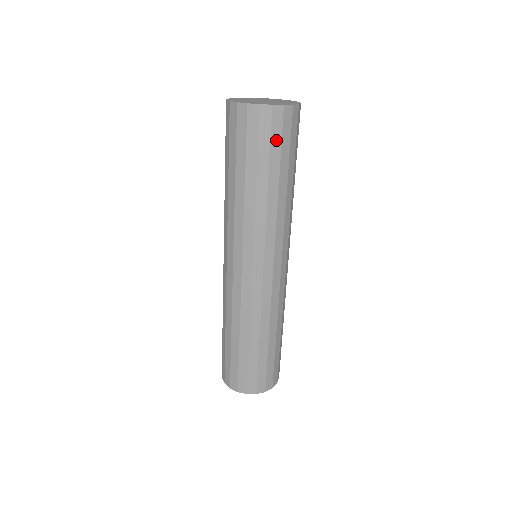
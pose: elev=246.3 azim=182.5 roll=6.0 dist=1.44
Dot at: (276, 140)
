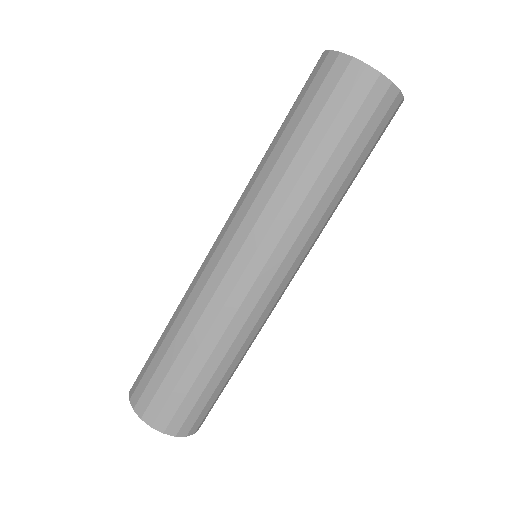
Dot at: (378, 131)
